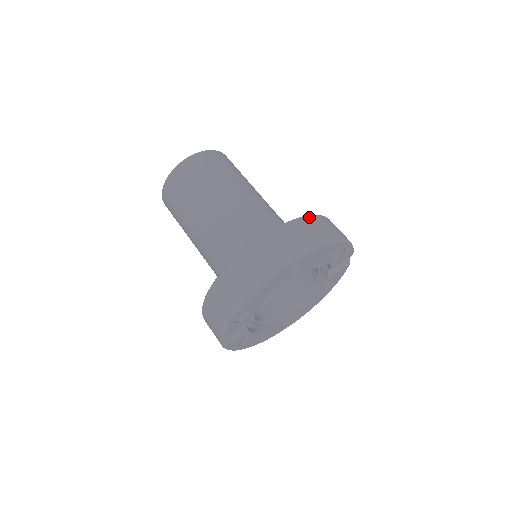
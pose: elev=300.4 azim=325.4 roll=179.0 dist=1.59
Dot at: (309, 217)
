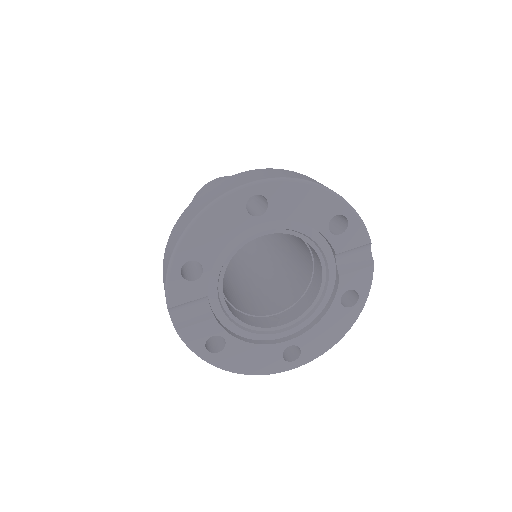
Dot at: (295, 172)
